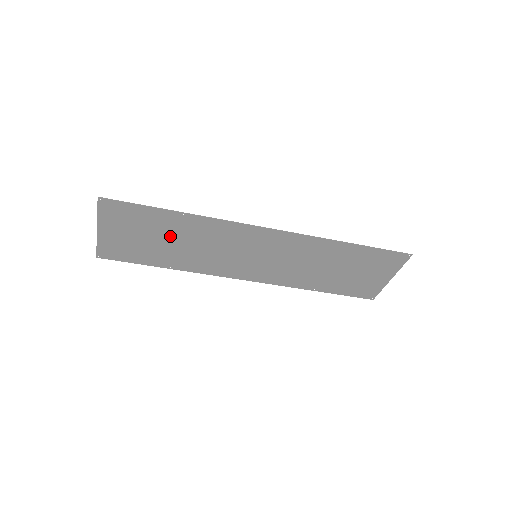
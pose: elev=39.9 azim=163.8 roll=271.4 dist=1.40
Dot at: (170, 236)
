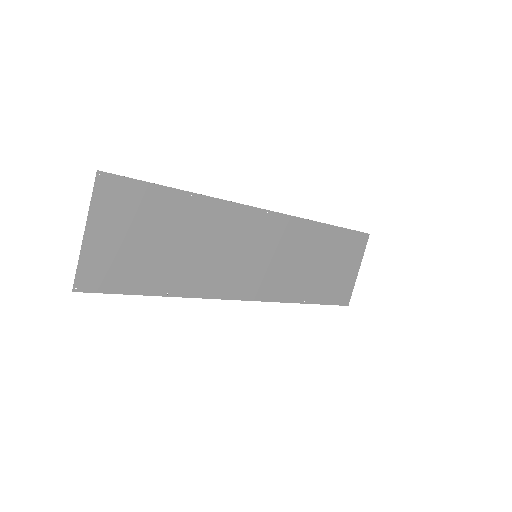
Dot at: (173, 234)
